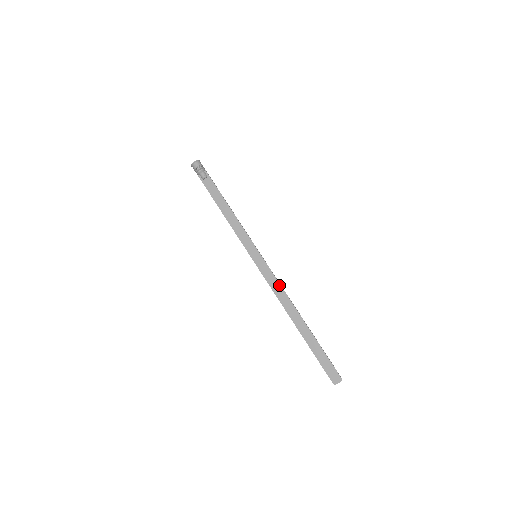
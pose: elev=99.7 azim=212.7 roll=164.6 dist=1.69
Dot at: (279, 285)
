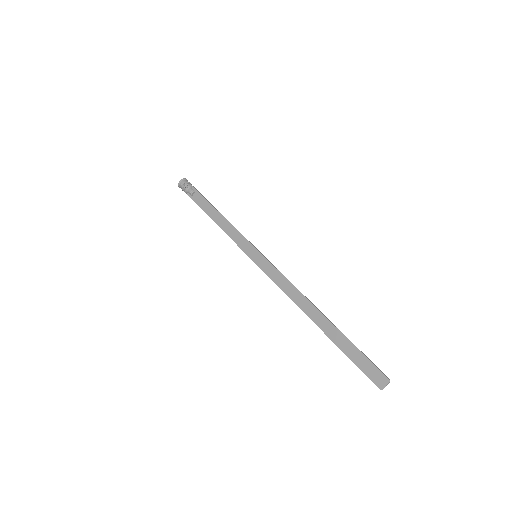
Dot at: (286, 280)
